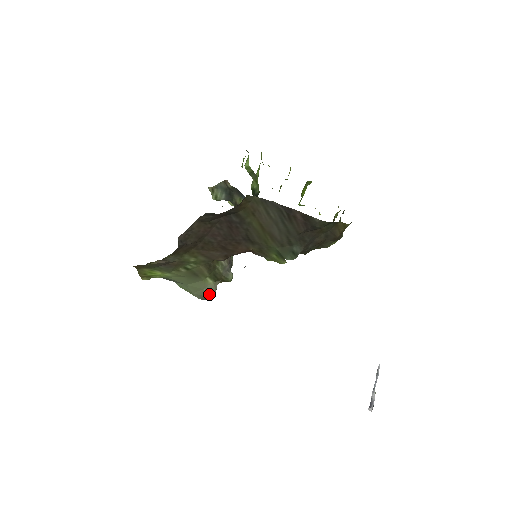
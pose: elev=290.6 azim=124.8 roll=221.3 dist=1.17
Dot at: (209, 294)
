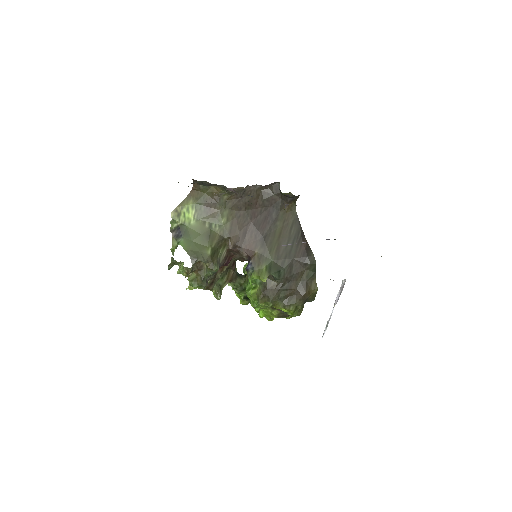
Dot at: (201, 257)
